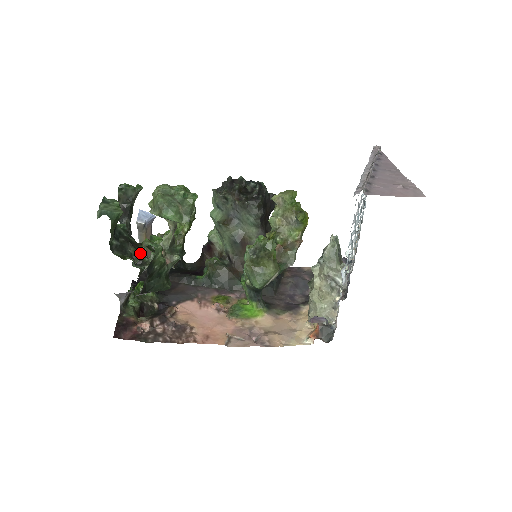
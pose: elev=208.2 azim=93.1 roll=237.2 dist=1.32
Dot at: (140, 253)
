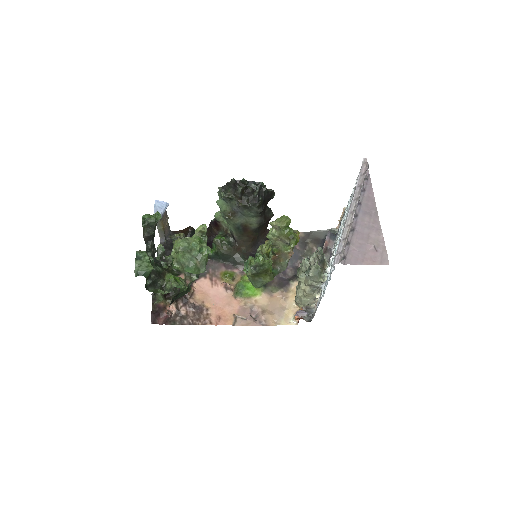
Dot at: (168, 288)
